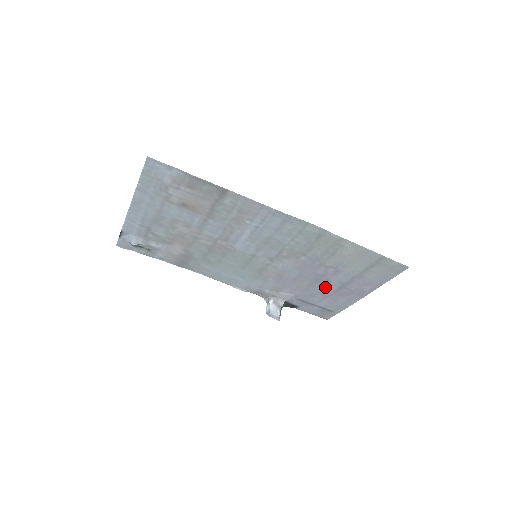
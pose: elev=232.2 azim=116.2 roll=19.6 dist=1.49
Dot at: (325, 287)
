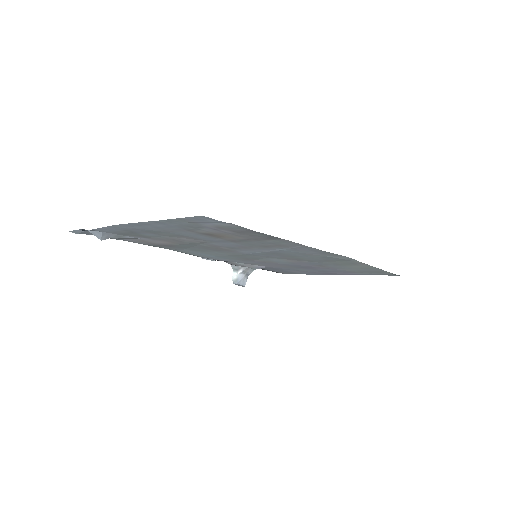
Dot at: (305, 269)
